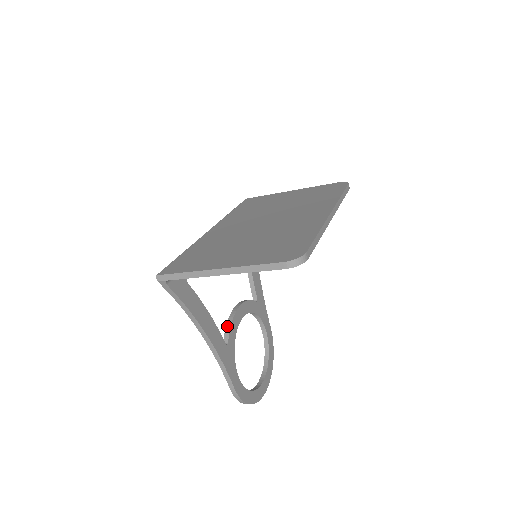
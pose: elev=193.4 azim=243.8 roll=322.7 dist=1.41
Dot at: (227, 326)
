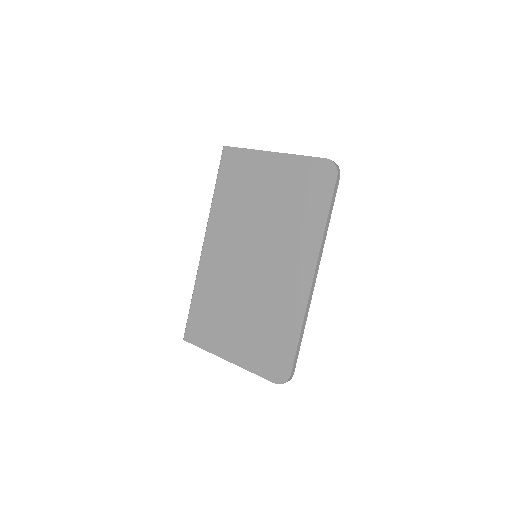
Dot at: occluded
